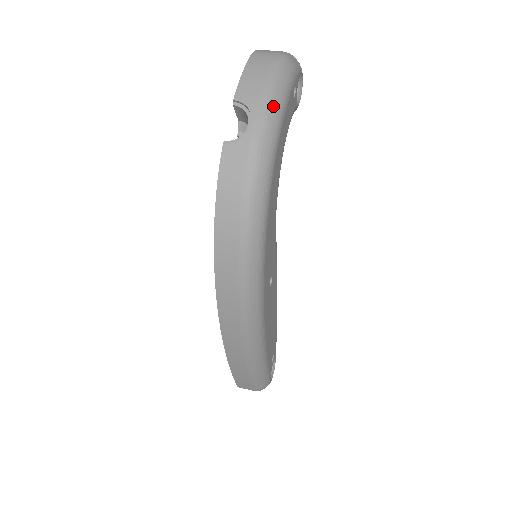
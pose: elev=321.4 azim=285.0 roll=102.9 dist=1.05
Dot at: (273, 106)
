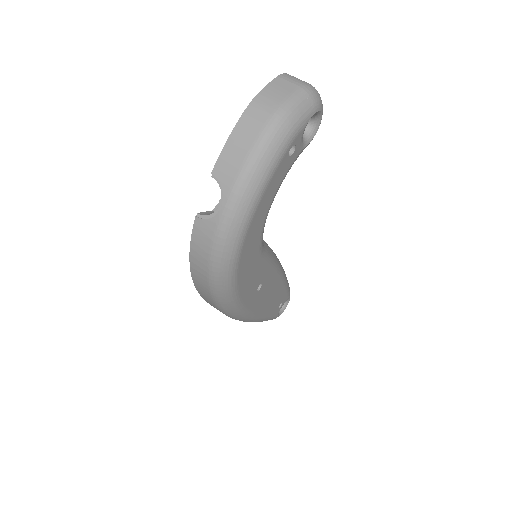
Dot at: (247, 190)
